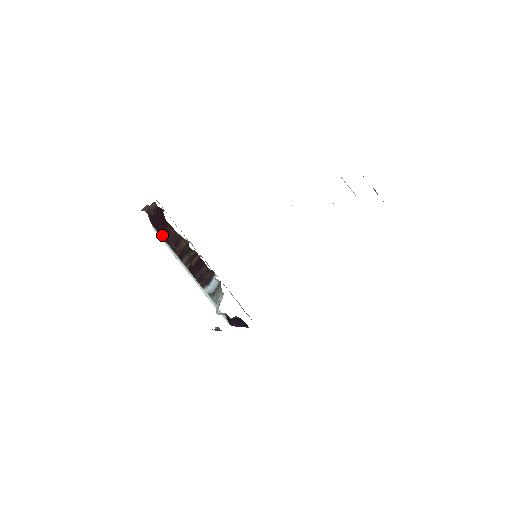
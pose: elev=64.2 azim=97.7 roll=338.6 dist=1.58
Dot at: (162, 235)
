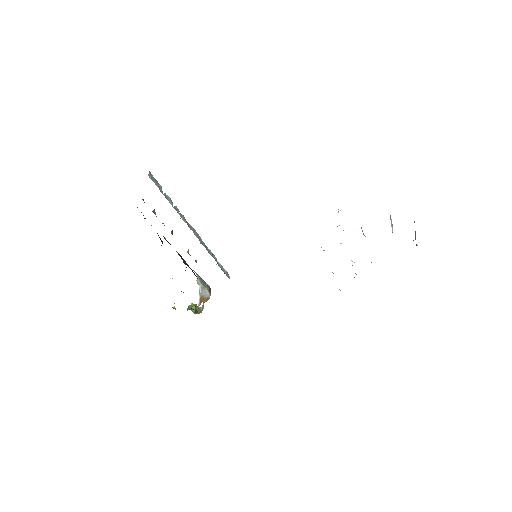
Dot at: occluded
